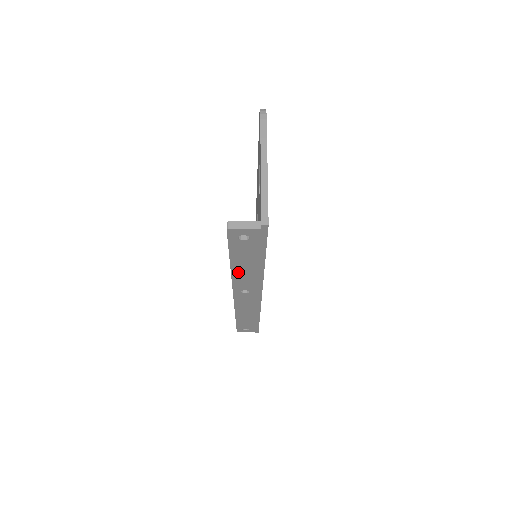
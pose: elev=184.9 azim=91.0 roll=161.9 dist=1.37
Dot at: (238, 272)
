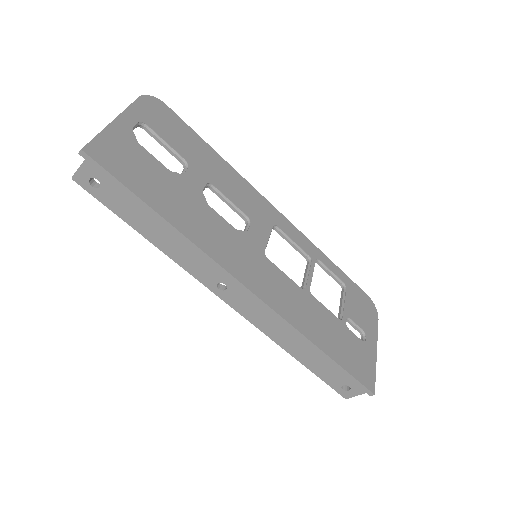
Dot at: (167, 248)
